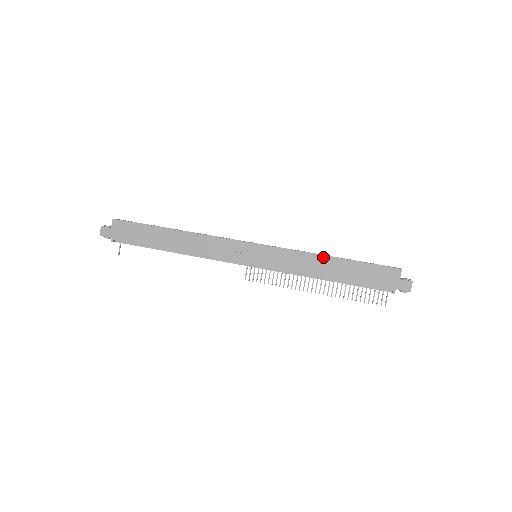
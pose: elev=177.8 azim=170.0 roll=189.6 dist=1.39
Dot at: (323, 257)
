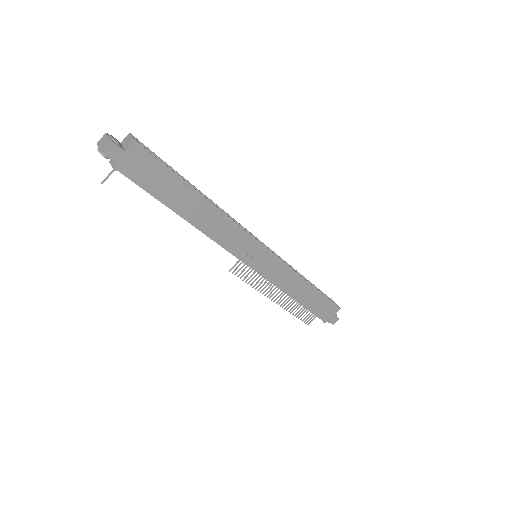
Dot at: (306, 282)
